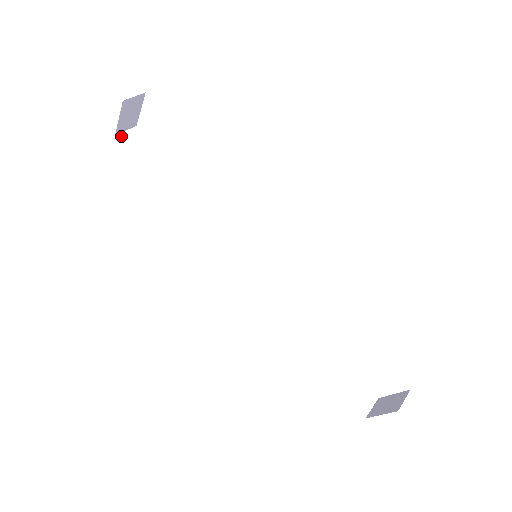
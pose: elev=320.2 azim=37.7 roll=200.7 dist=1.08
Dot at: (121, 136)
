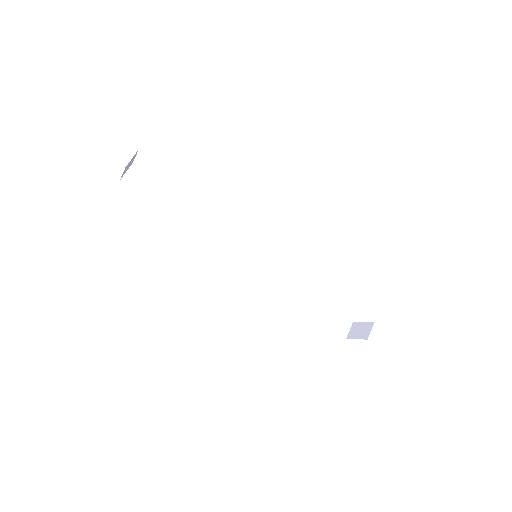
Dot at: (124, 180)
